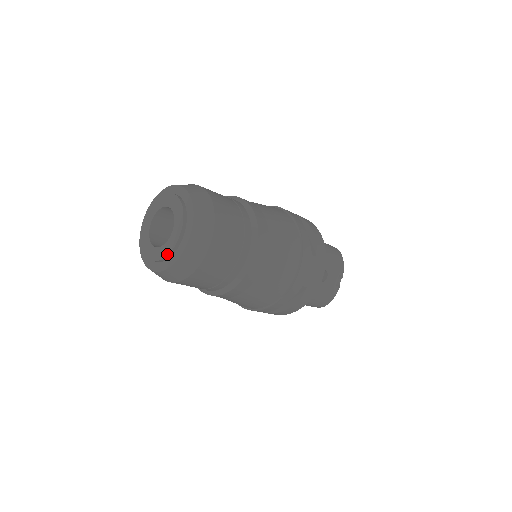
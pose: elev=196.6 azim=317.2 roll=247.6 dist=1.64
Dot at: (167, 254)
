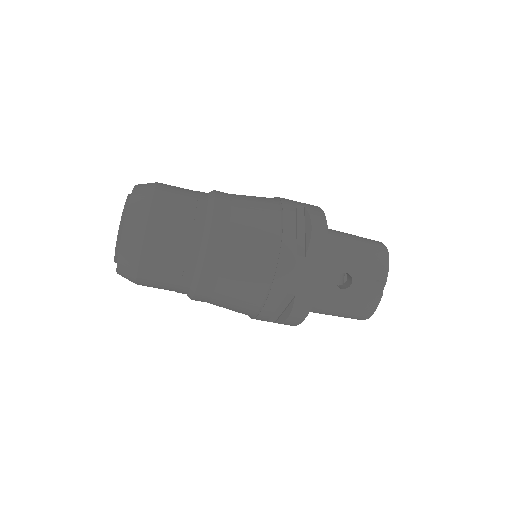
Dot at: (114, 256)
